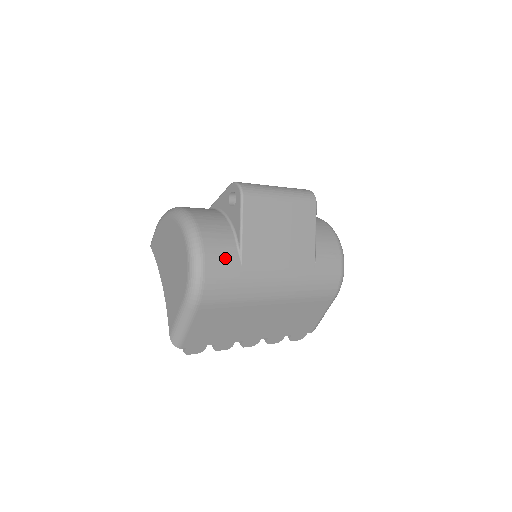
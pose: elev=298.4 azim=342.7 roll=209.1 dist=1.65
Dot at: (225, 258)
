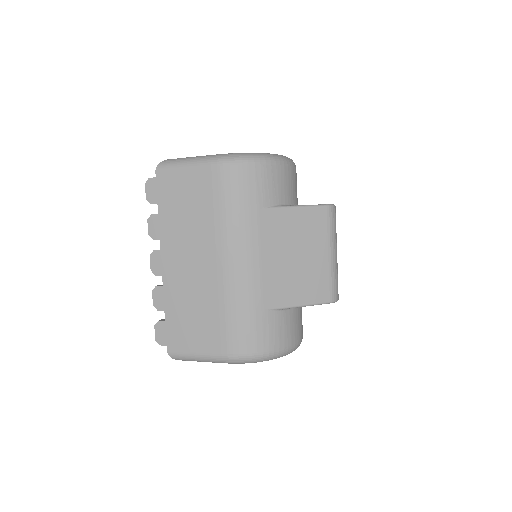
Dot at: (269, 188)
